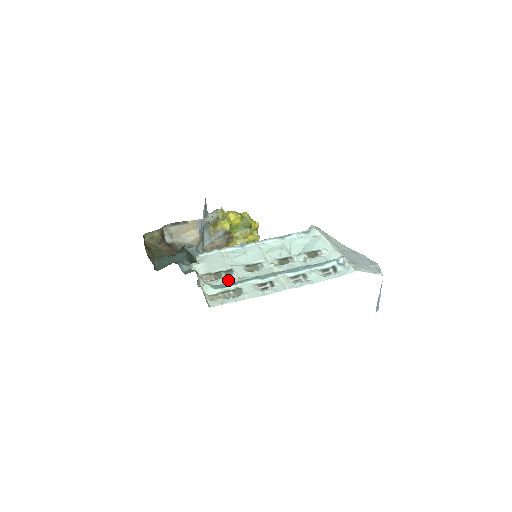
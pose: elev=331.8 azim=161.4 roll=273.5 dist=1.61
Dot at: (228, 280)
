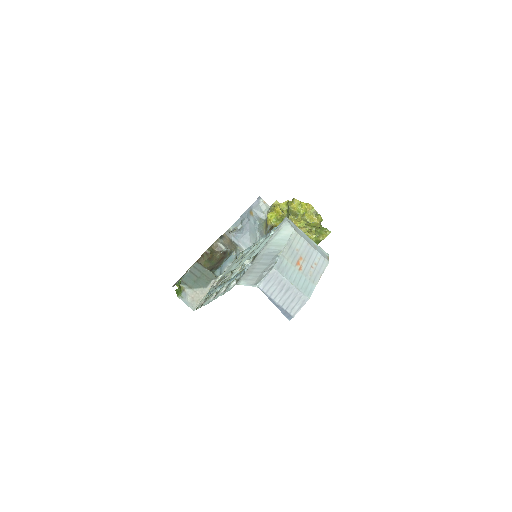
Dot at: (216, 286)
